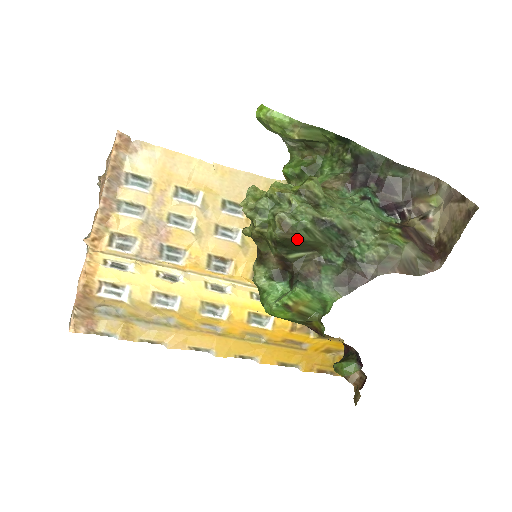
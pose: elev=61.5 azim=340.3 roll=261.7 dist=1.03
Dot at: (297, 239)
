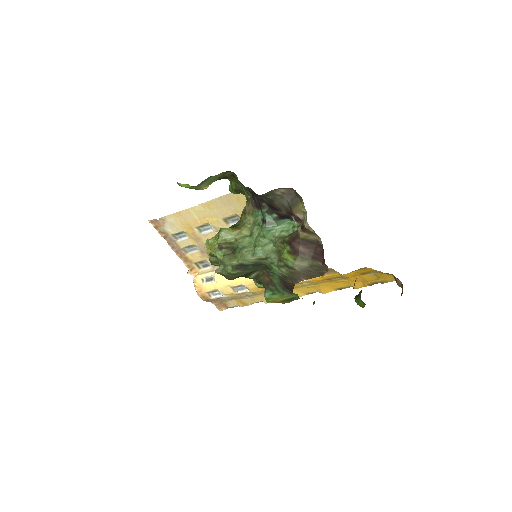
Dot at: (239, 276)
